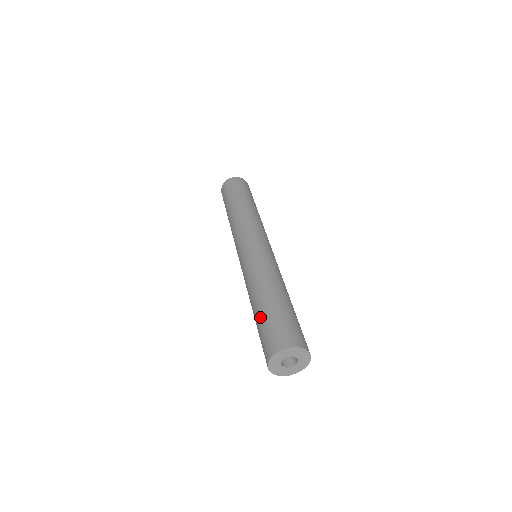
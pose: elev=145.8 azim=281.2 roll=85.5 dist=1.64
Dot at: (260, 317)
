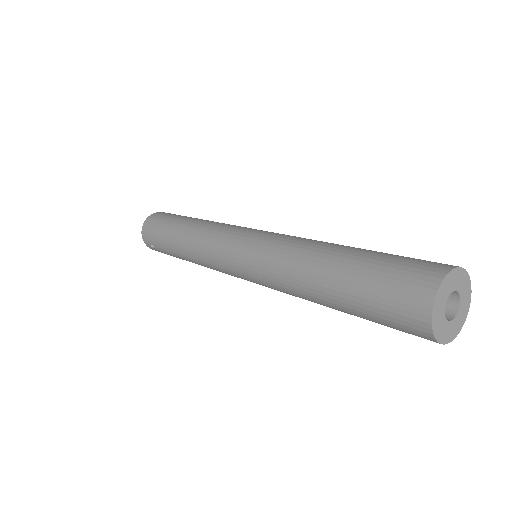
Dot at: (350, 293)
